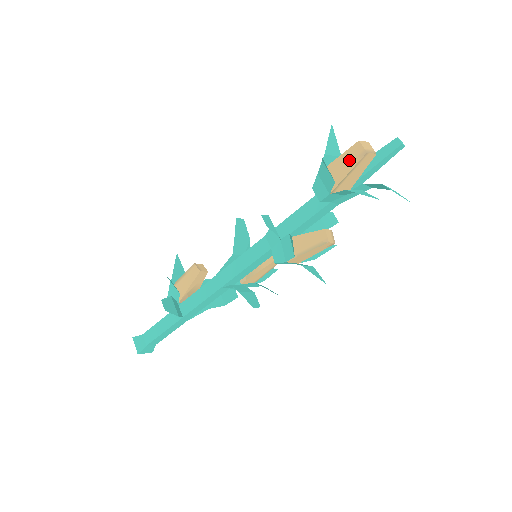
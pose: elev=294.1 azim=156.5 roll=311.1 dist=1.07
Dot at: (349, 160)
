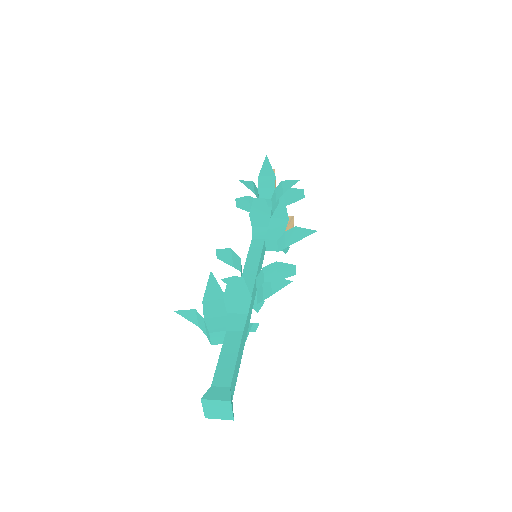
Dot at: occluded
